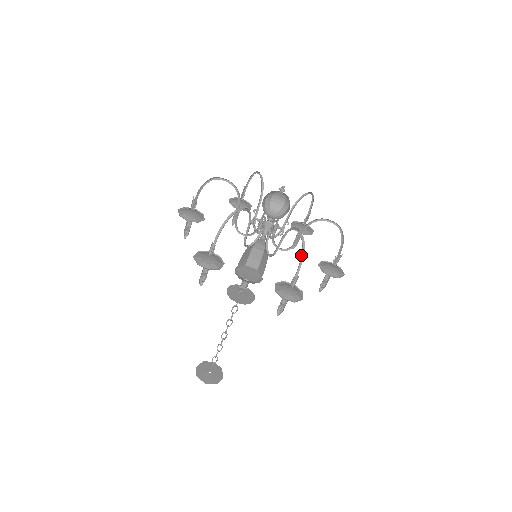
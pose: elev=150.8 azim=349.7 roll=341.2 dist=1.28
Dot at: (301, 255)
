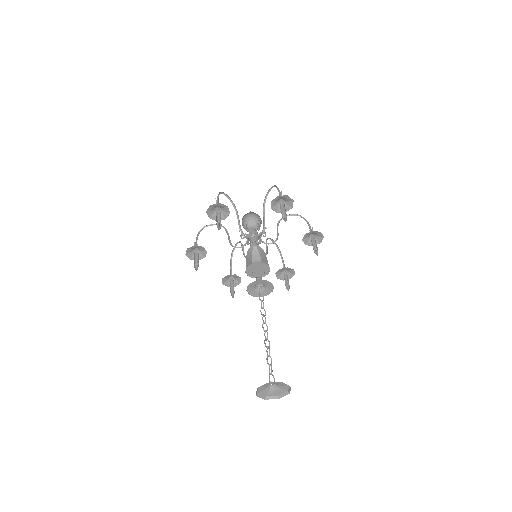
Dot at: occluded
